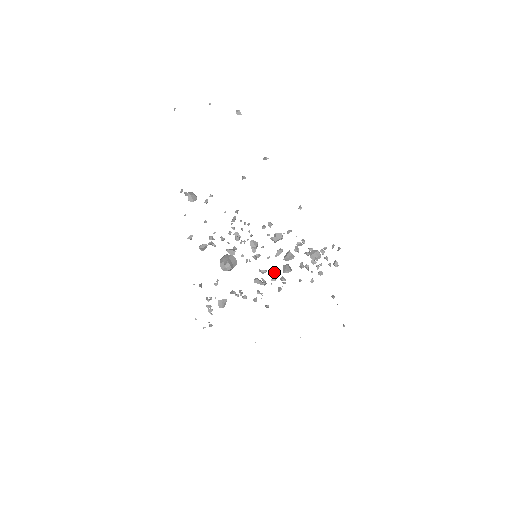
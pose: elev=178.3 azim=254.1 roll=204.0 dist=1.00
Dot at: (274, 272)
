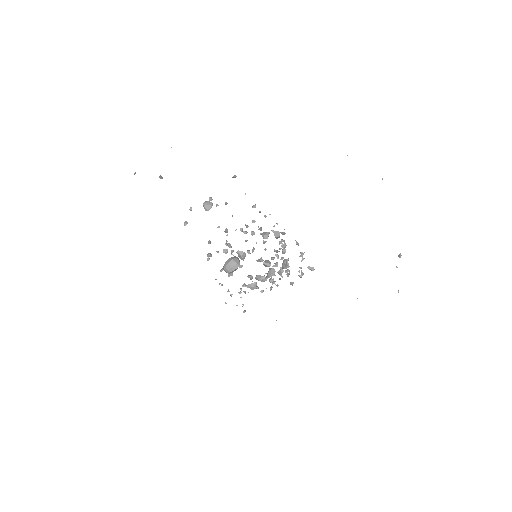
Dot at: (265, 273)
